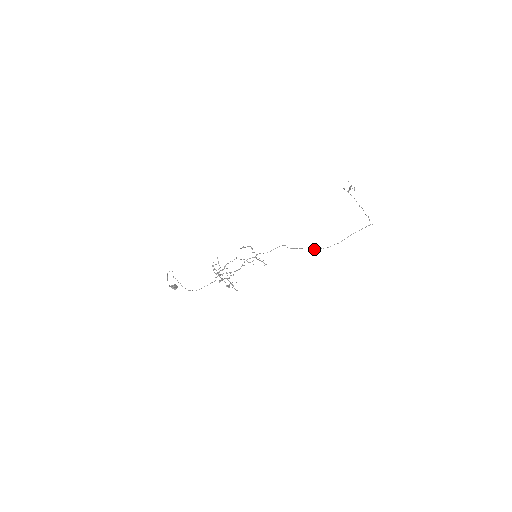
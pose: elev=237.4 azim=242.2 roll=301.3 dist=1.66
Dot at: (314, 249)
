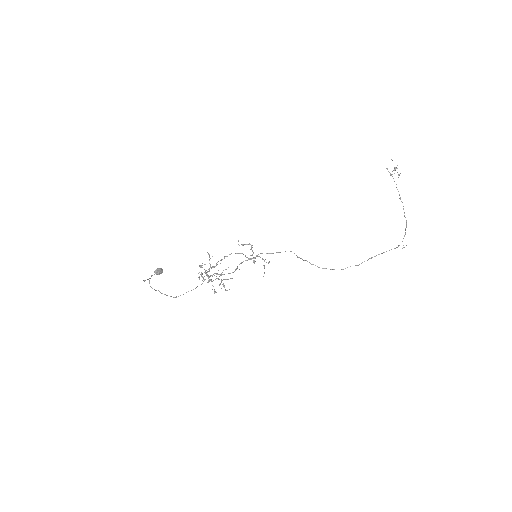
Dot at: (325, 268)
